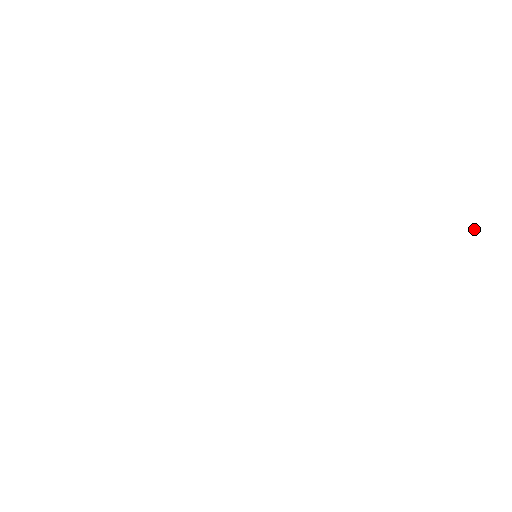
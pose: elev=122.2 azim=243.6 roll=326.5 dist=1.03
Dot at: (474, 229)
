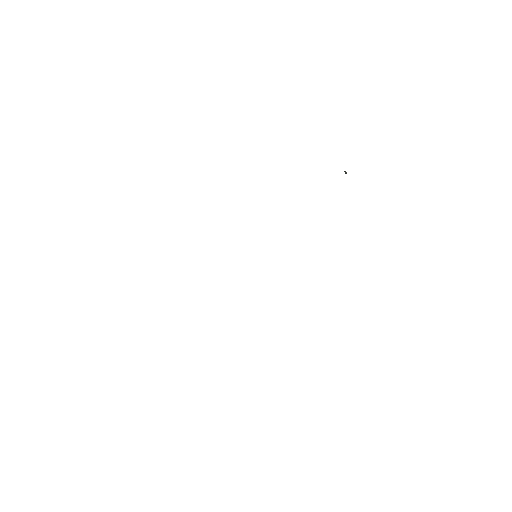
Dot at: (346, 172)
